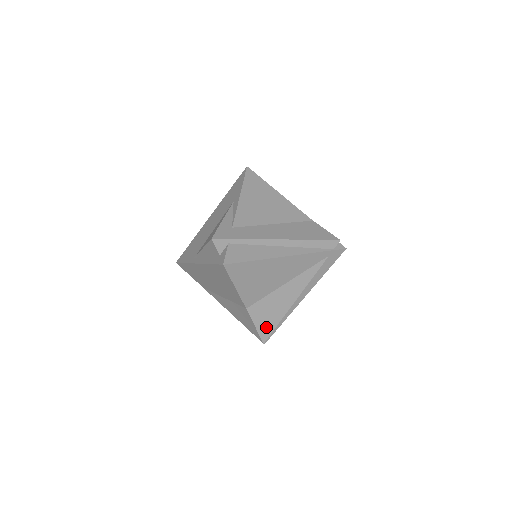
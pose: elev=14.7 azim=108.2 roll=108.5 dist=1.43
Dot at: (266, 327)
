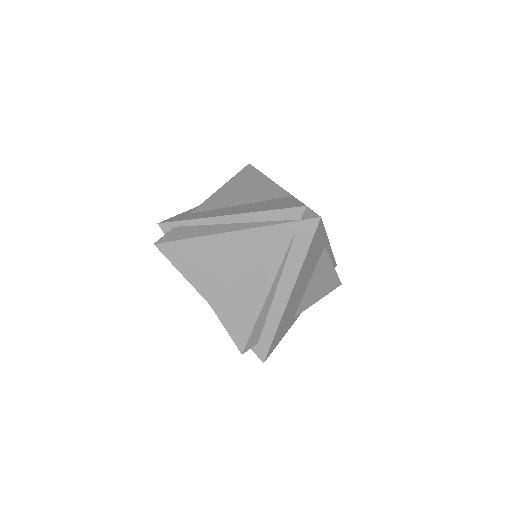
Dot at: (239, 331)
